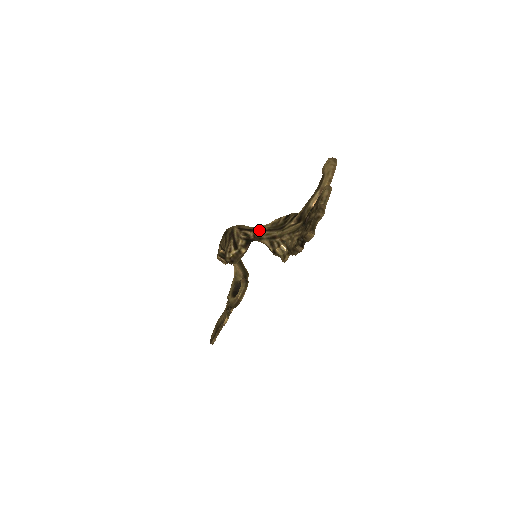
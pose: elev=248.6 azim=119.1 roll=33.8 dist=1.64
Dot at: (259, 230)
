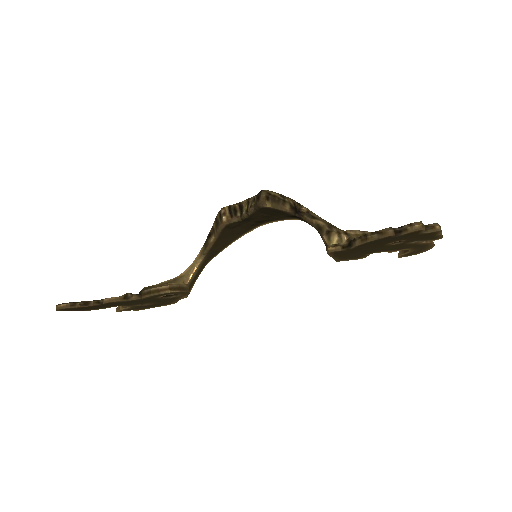
Dot at: occluded
